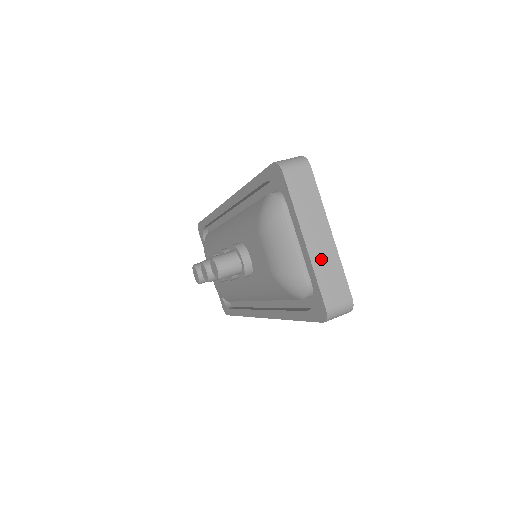
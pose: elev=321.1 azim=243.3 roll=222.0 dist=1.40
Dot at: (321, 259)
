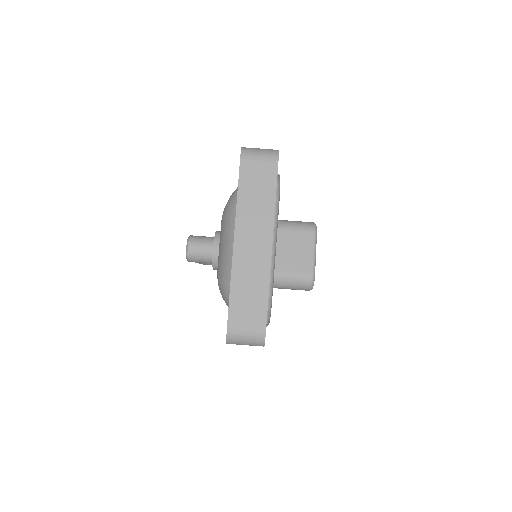
Dot at: (245, 271)
